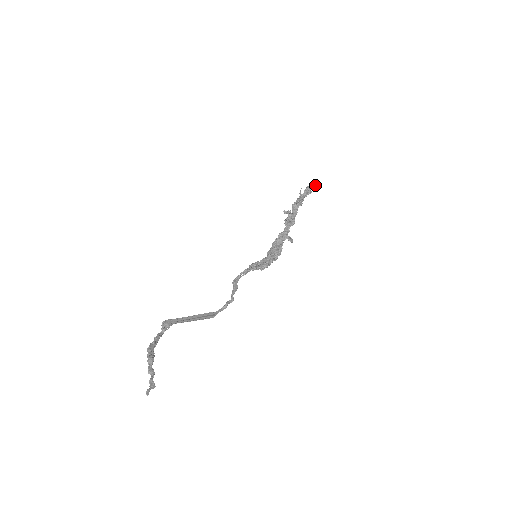
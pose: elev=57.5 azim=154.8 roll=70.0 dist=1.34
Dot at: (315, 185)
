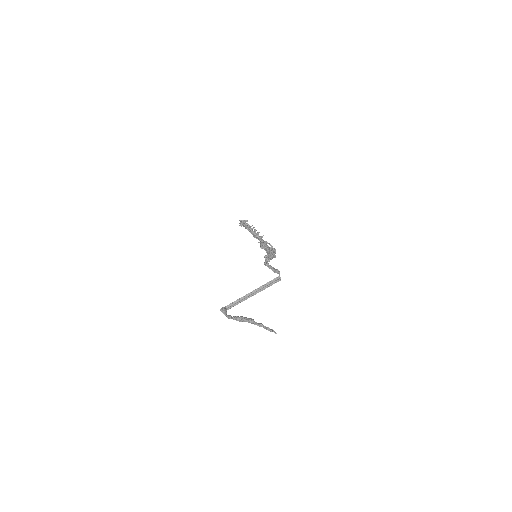
Dot at: occluded
